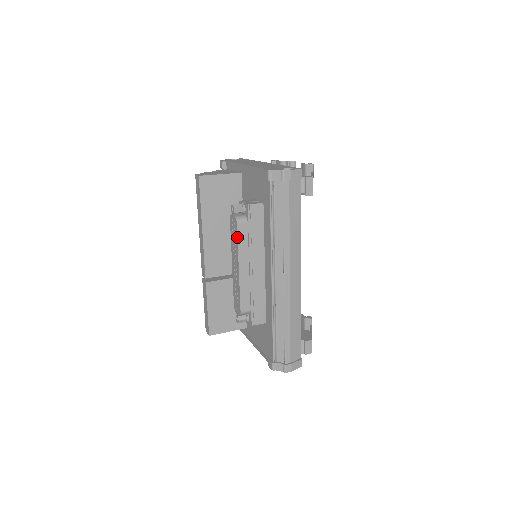
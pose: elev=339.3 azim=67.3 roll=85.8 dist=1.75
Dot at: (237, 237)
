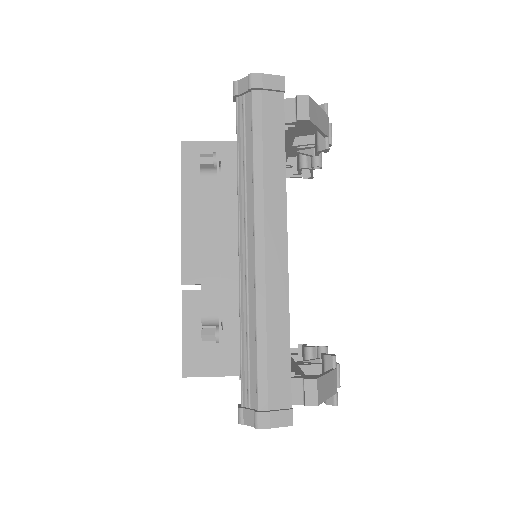
Dot at: occluded
